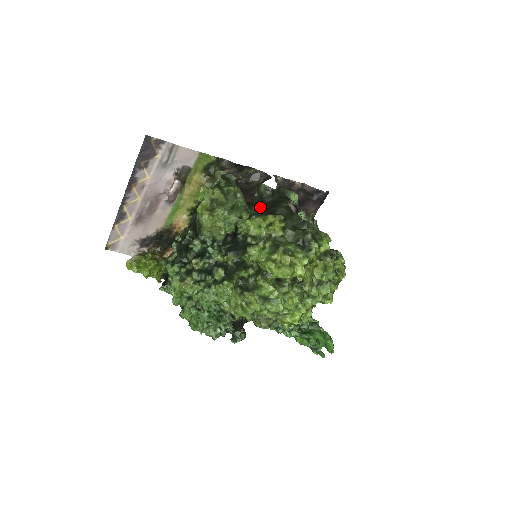
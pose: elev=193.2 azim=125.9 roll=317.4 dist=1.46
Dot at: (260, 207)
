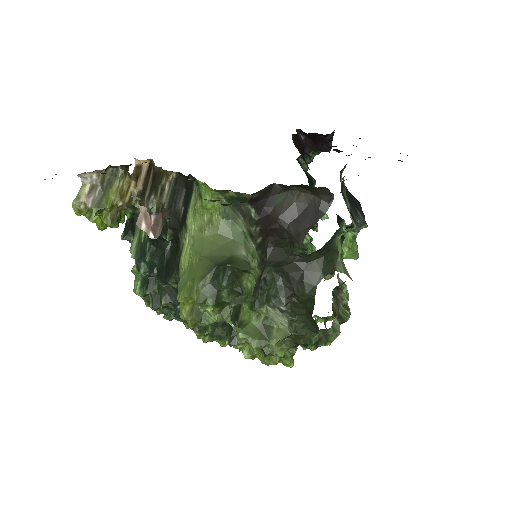
Dot at: (280, 265)
